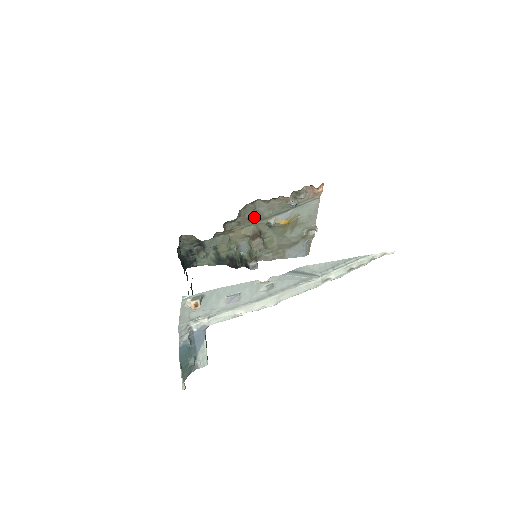
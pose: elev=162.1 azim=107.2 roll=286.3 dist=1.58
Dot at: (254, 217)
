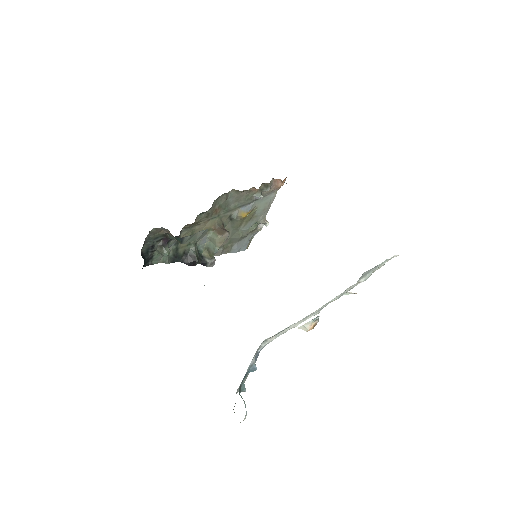
Dot at: (221, 208)
